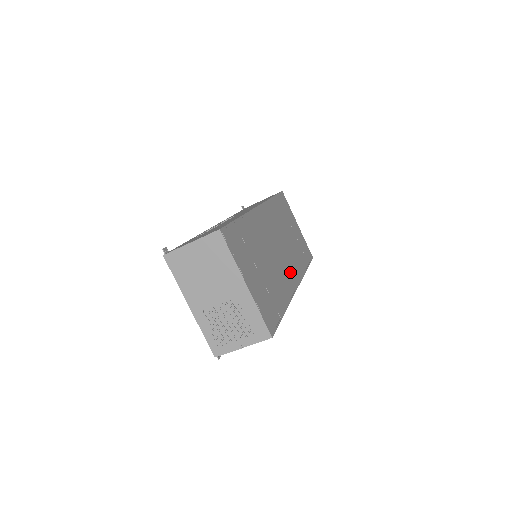
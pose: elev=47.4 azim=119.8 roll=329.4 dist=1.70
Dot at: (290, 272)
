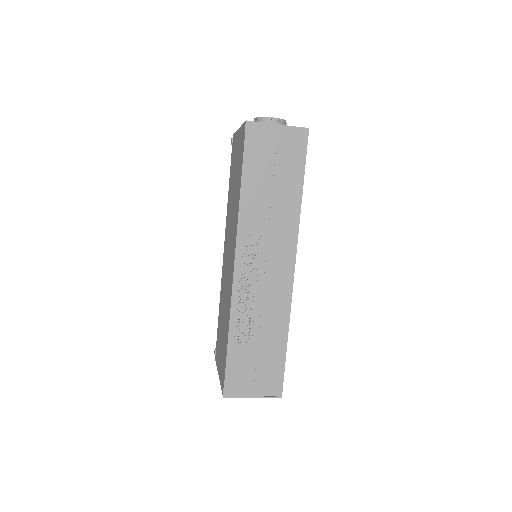
Dot at: occluded
